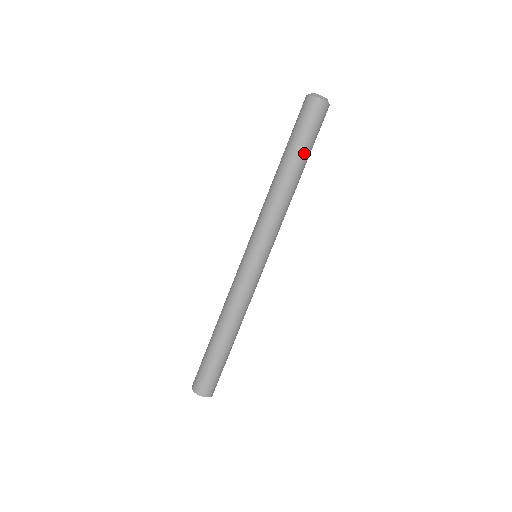
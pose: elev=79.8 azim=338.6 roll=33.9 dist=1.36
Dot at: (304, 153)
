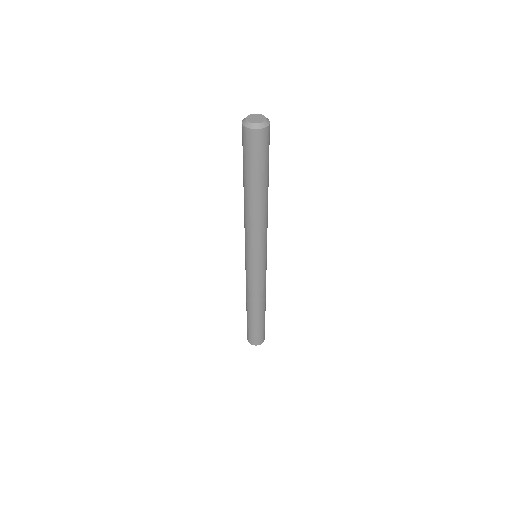
Dot at: (265, 177)
